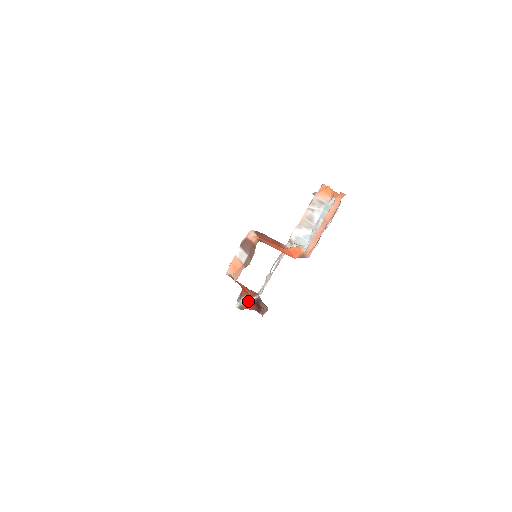
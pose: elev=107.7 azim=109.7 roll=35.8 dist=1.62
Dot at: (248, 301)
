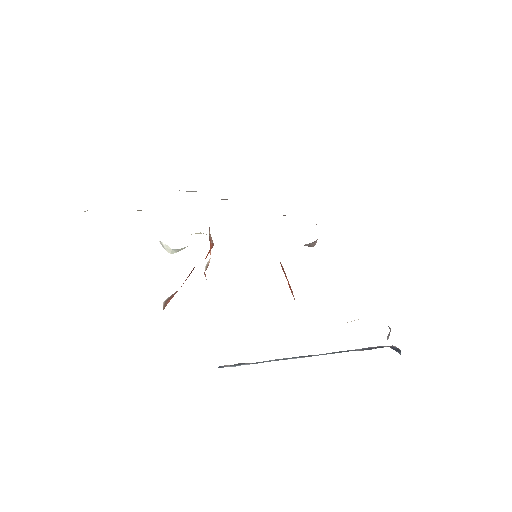
Dot at: occluded
